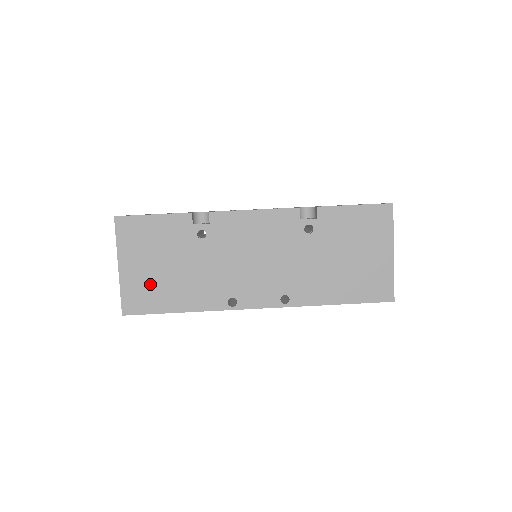
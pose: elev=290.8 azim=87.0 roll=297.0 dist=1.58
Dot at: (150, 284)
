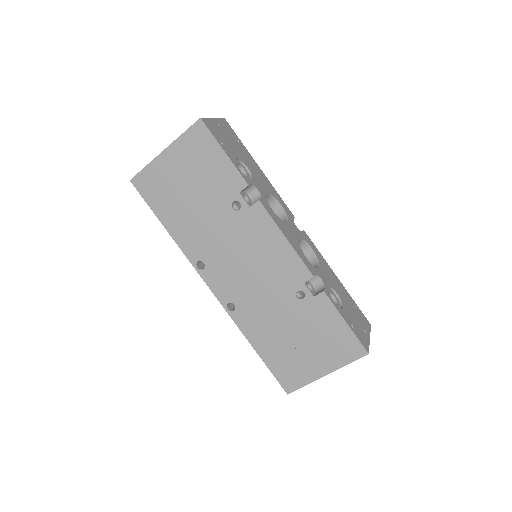
Dot at: (169, 187)
